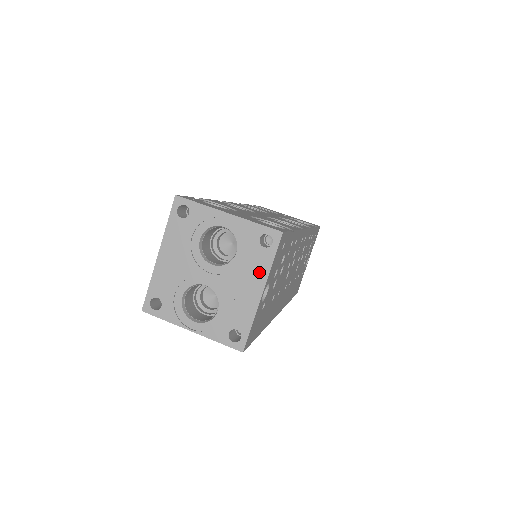
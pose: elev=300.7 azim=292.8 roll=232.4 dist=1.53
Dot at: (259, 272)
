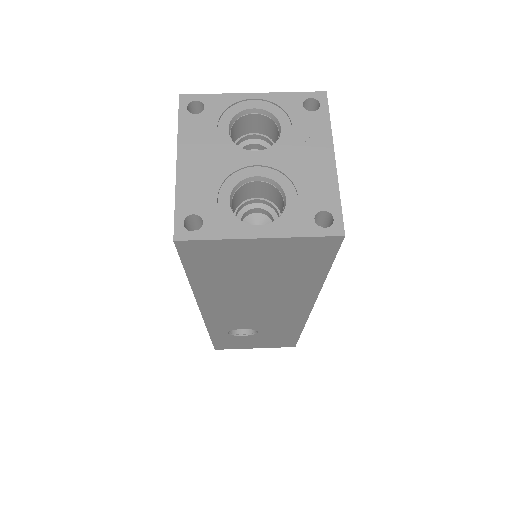
Dot at: (319, 137)
